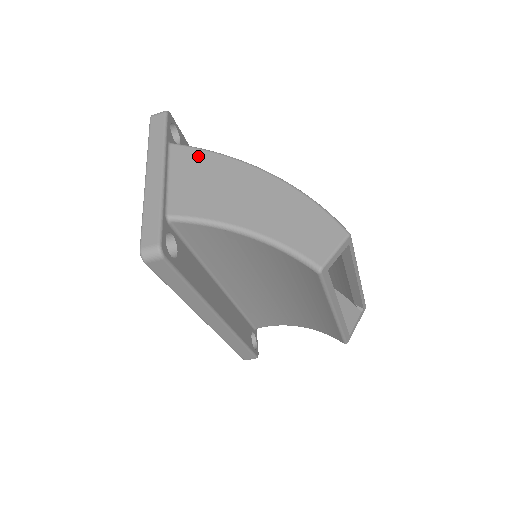
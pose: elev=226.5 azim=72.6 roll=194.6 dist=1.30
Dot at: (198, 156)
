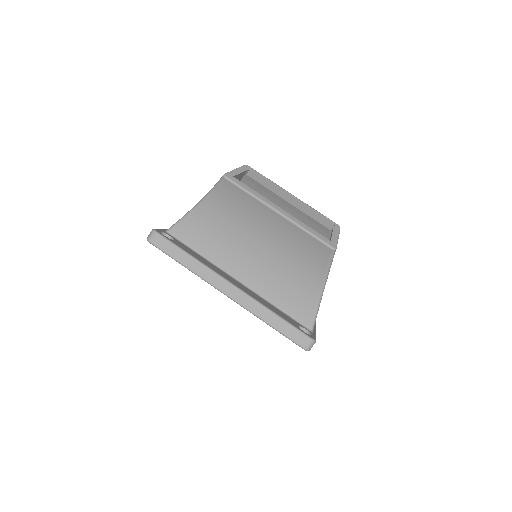
Dot at: occluded
